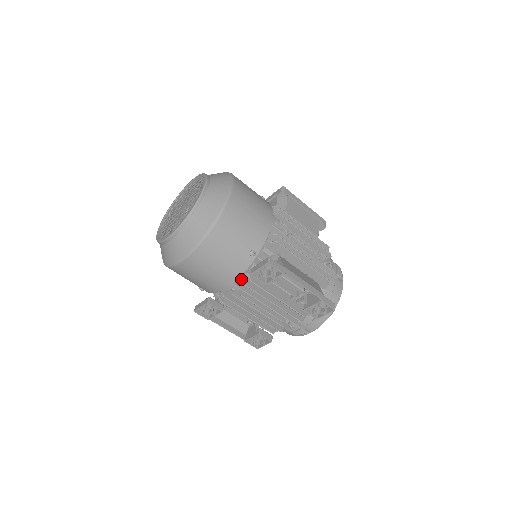
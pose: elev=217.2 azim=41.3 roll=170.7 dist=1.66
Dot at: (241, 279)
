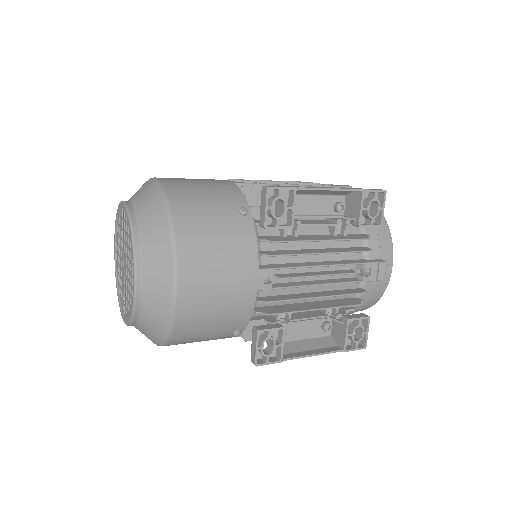
Dot at: (262, 254)
